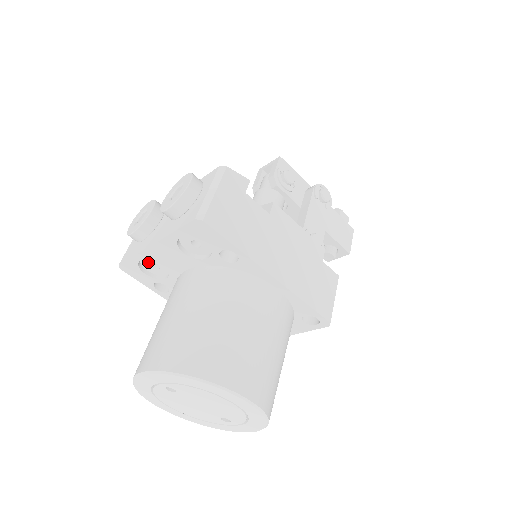
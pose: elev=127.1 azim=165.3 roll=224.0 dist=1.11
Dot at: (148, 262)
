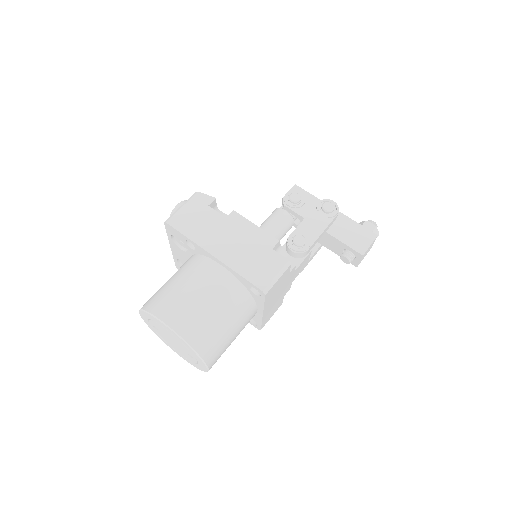
Dot at: (183, 262)
